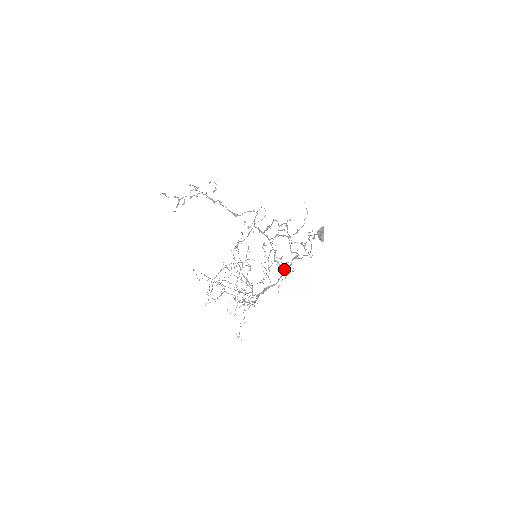
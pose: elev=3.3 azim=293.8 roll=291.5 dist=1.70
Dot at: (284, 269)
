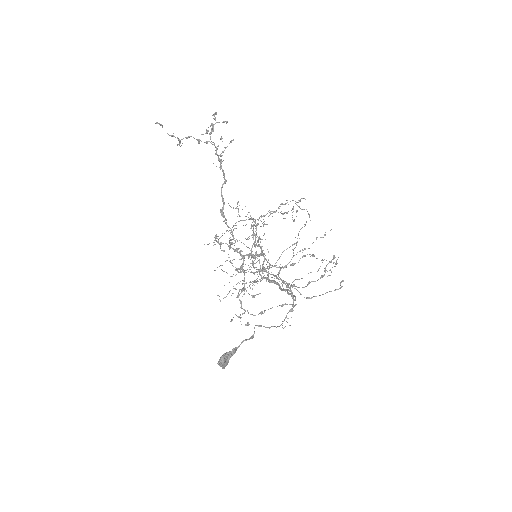
Dot at: occluded
